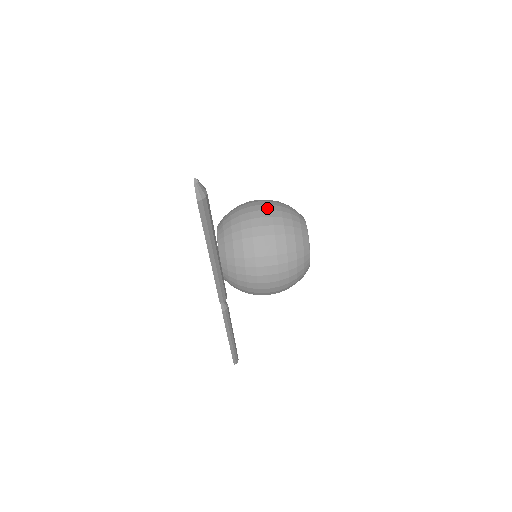
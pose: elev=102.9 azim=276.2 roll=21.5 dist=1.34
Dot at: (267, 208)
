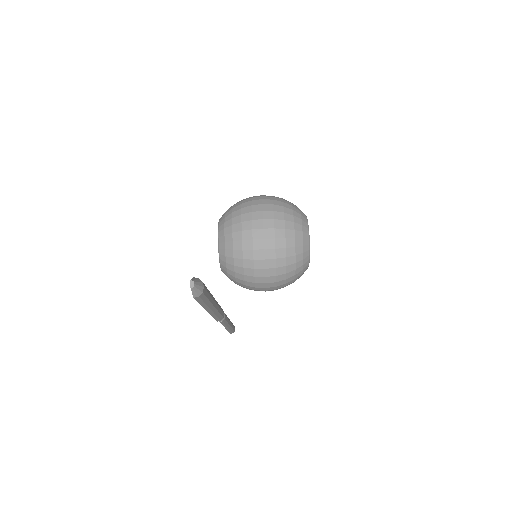
Dot at: (270, 216)
